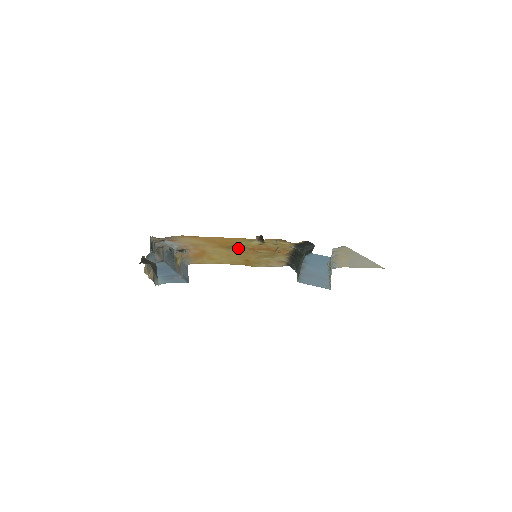
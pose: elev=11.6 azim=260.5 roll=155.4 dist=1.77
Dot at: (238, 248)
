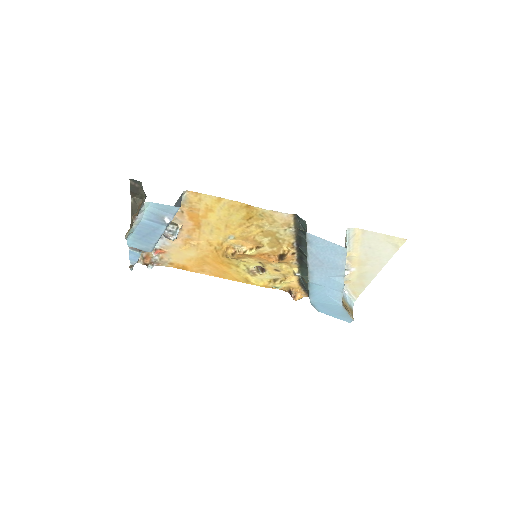
Dot at: (235, 258)
